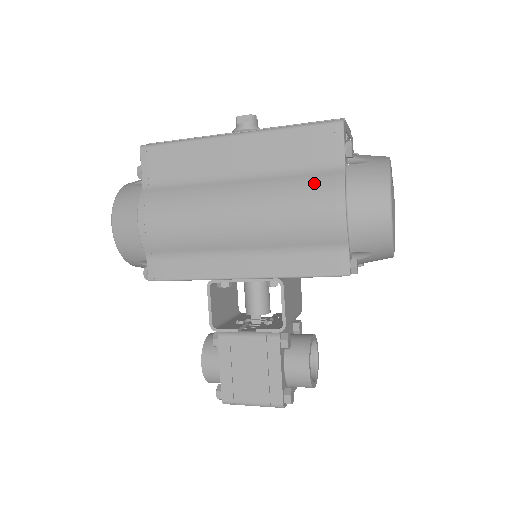
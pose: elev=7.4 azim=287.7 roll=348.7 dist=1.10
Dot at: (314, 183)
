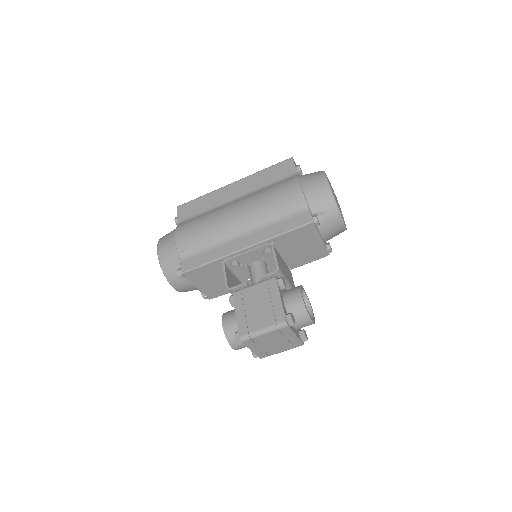
Dot at: (281, 183)
